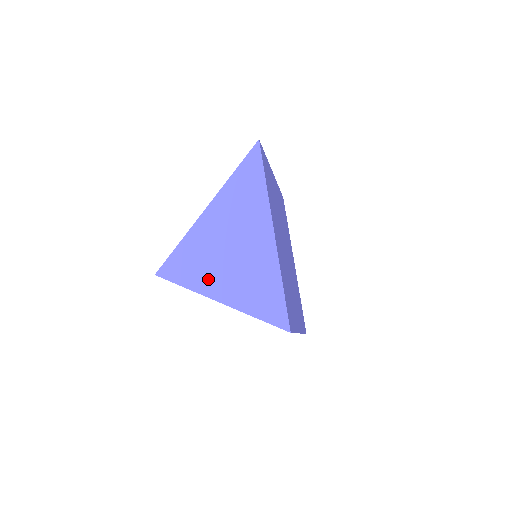
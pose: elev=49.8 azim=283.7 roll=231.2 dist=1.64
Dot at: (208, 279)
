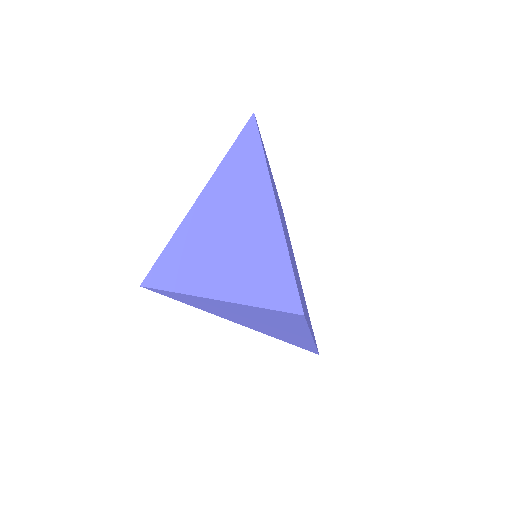
Dot at: (201, 276)
